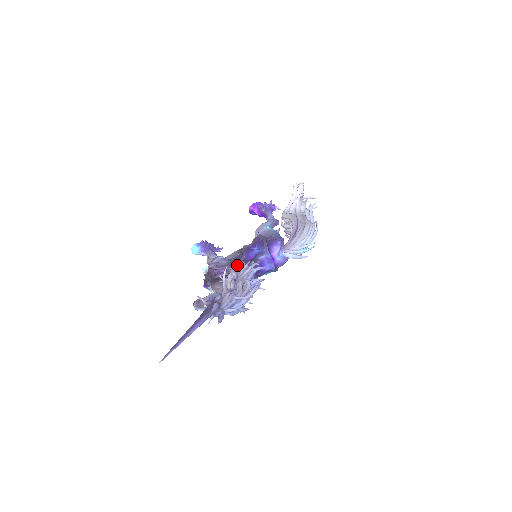
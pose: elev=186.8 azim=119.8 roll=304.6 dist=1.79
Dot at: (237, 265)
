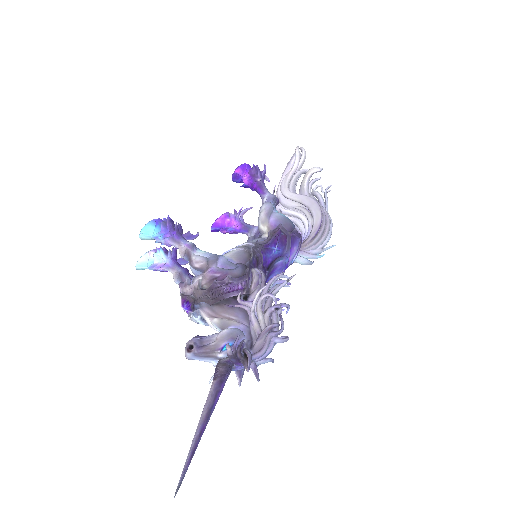
Dot at: occluded
